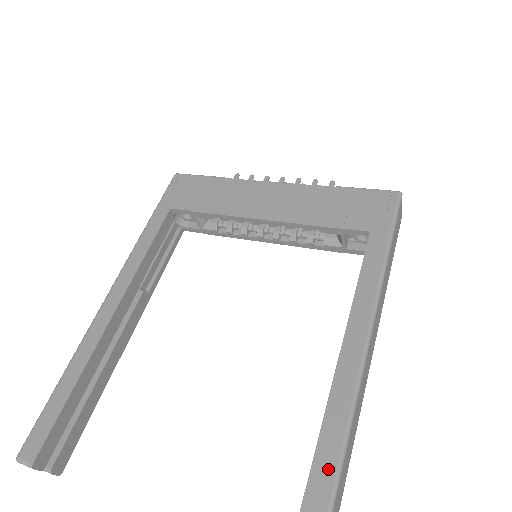
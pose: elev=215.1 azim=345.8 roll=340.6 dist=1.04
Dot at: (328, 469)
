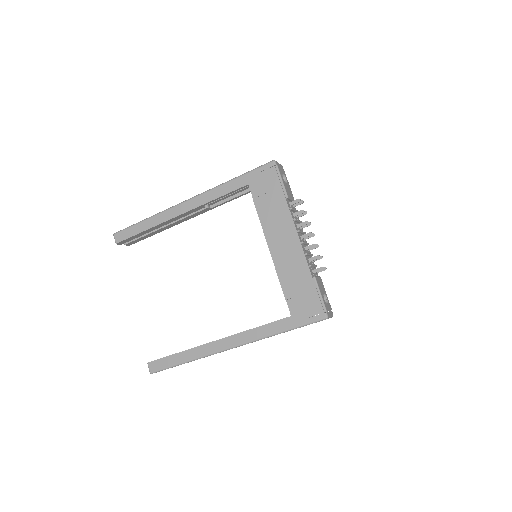
Dot at: (182, 359)
